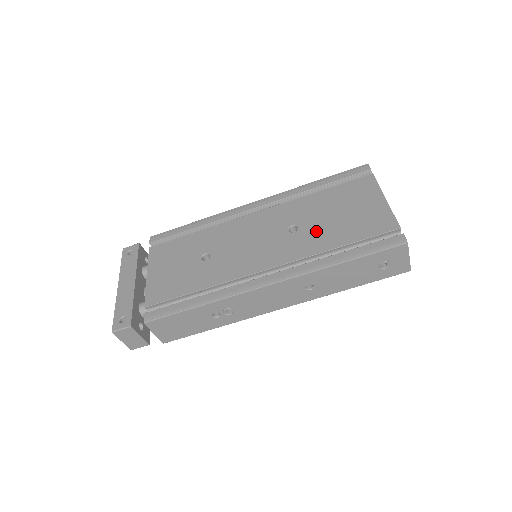
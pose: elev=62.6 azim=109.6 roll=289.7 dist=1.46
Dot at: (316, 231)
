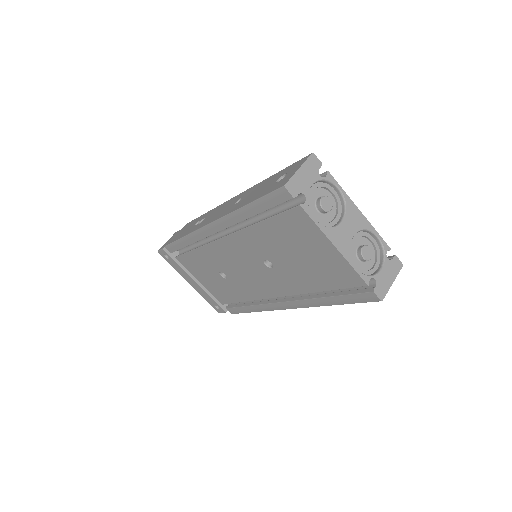
Dot at: (290, 272)
